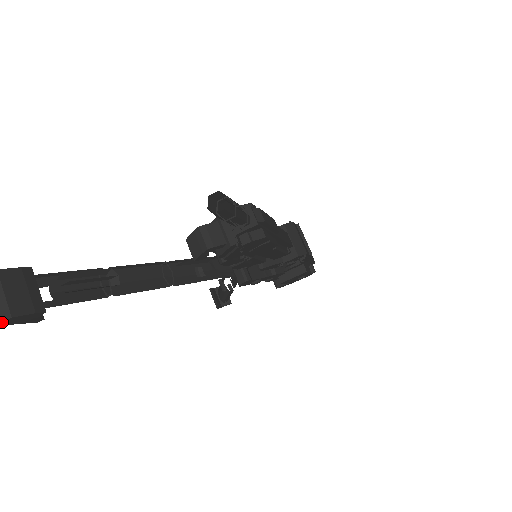
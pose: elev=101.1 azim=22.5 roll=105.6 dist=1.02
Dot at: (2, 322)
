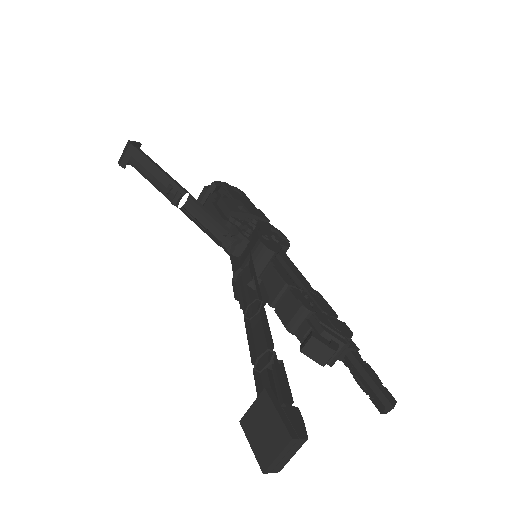
Dot at: (270, 472)
